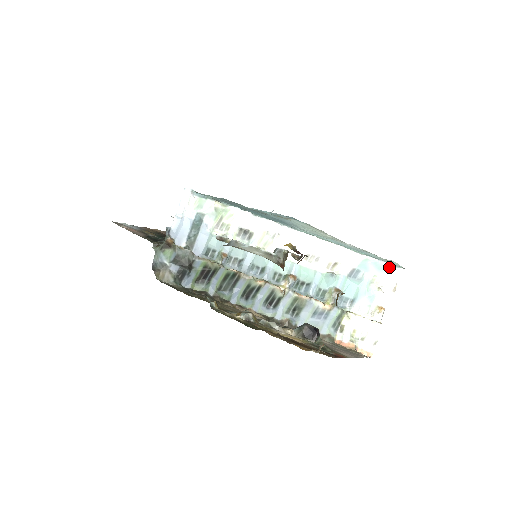
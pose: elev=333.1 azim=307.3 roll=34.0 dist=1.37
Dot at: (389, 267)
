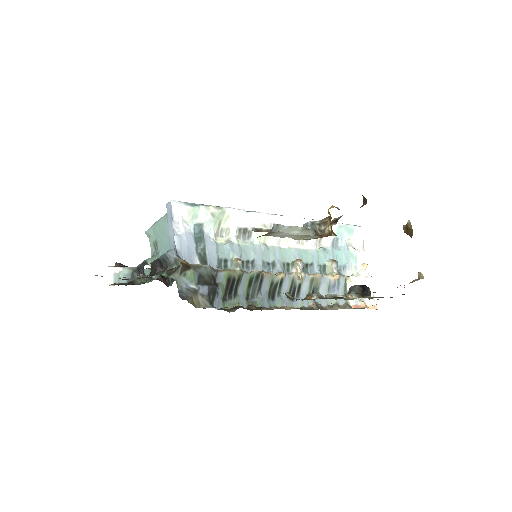
Dot at: (354, 228)
